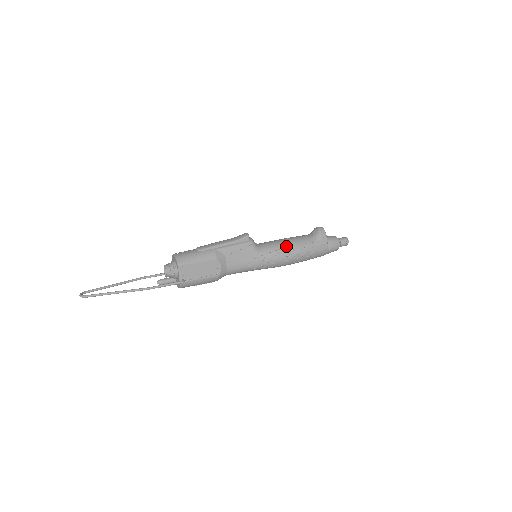
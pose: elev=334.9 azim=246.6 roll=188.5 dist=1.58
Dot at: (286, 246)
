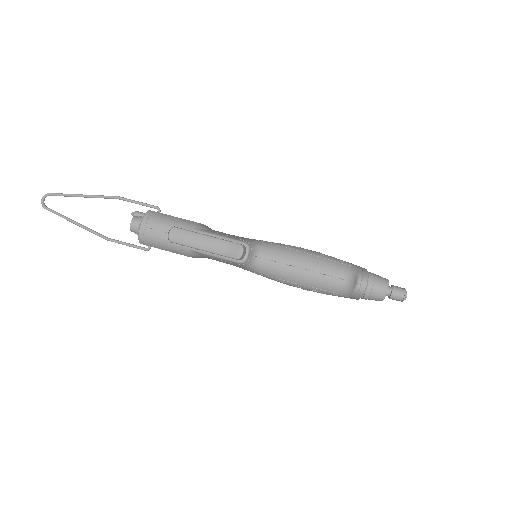
Dot at: (292, 281)
